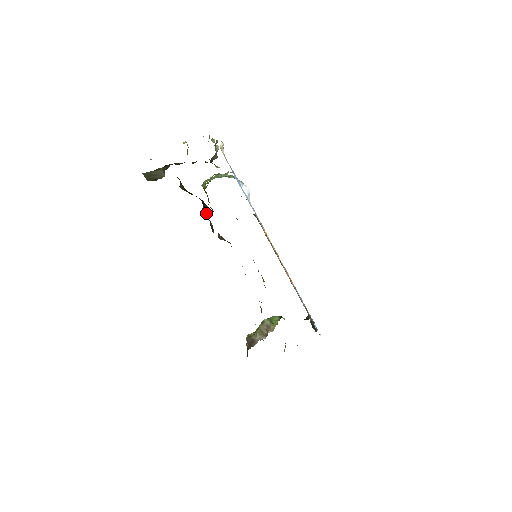
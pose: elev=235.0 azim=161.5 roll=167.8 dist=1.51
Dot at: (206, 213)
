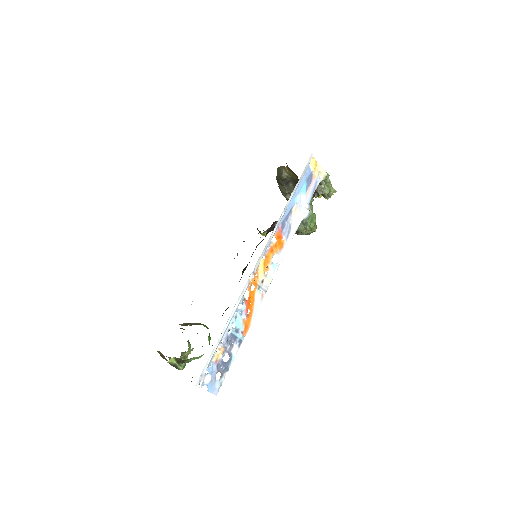
Dot at: occluded
